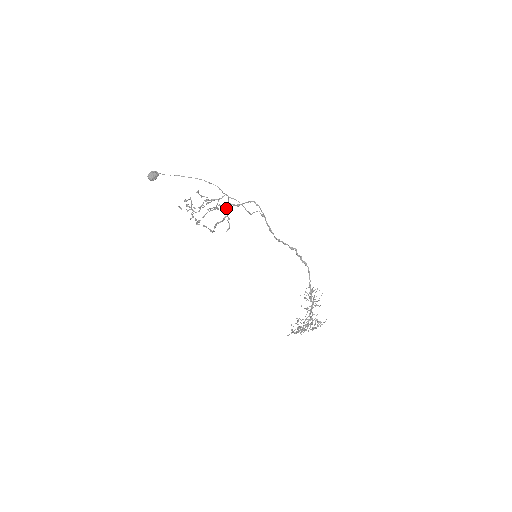
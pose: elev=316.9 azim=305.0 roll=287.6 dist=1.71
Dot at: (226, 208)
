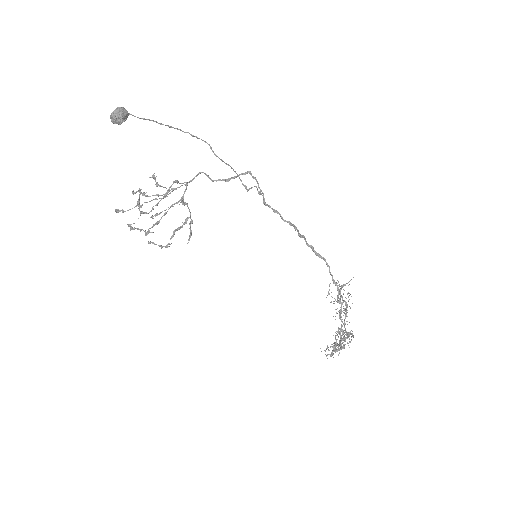
Dot at: (187, 205)
